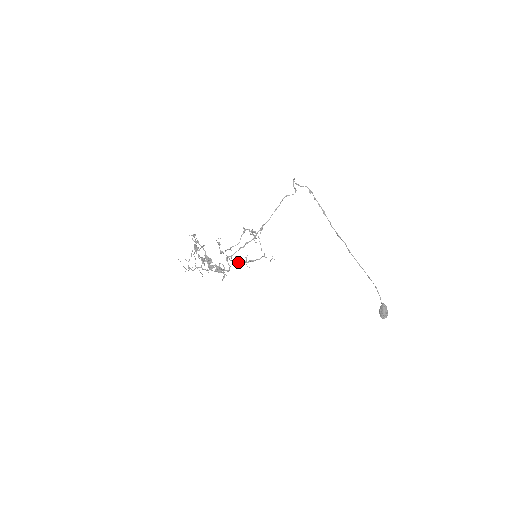
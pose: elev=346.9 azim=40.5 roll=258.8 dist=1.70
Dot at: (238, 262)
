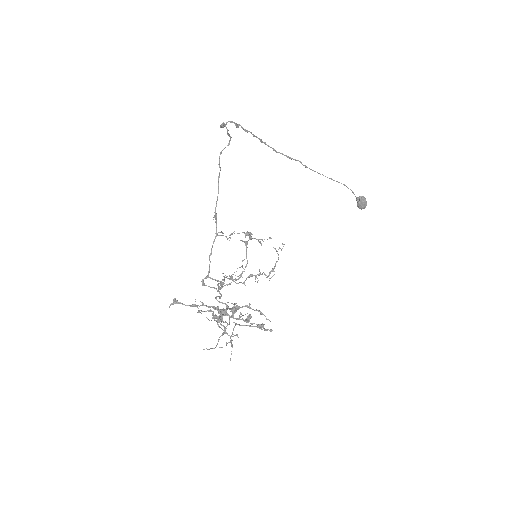
Dot at: occluded
